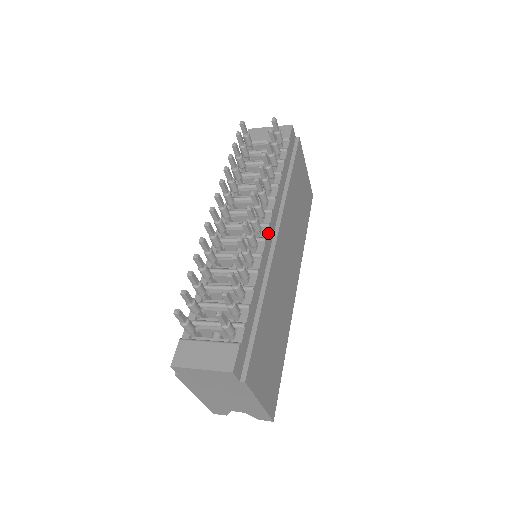
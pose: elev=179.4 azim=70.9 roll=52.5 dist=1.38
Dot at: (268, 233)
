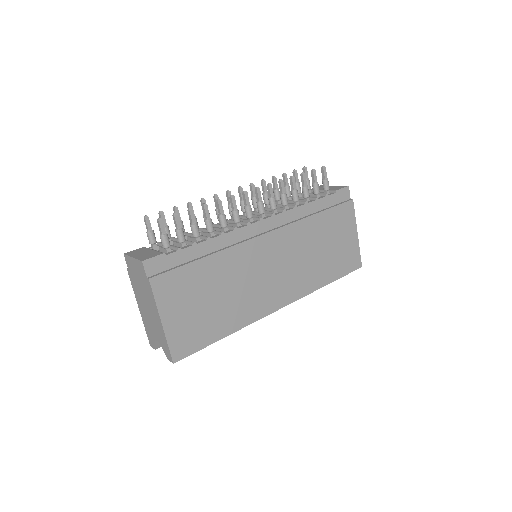
Dot at: (256, 223)
